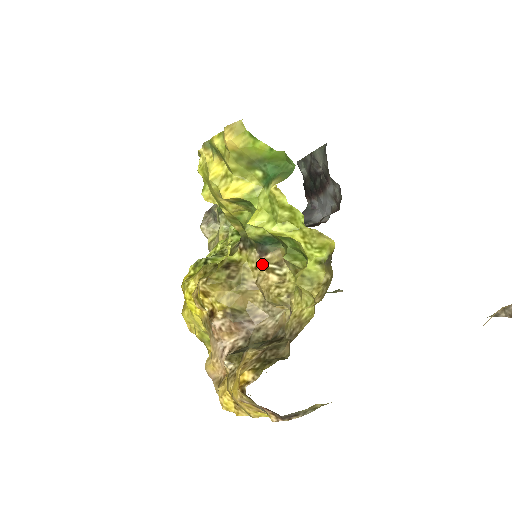
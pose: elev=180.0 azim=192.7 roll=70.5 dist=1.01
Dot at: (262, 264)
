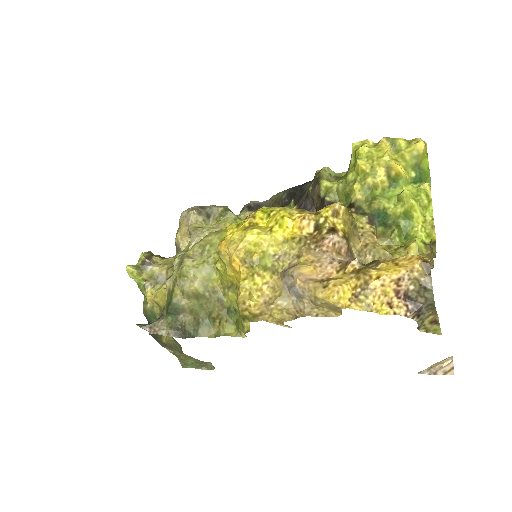
Dot at: (369, 228)
